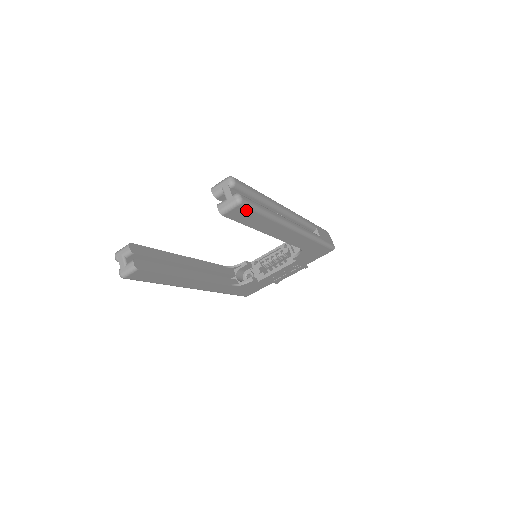
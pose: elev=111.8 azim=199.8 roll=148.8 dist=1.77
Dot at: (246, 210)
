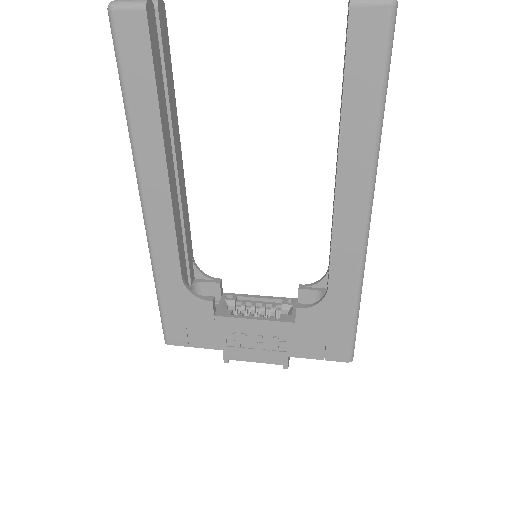
Dot at: (380, 39)
